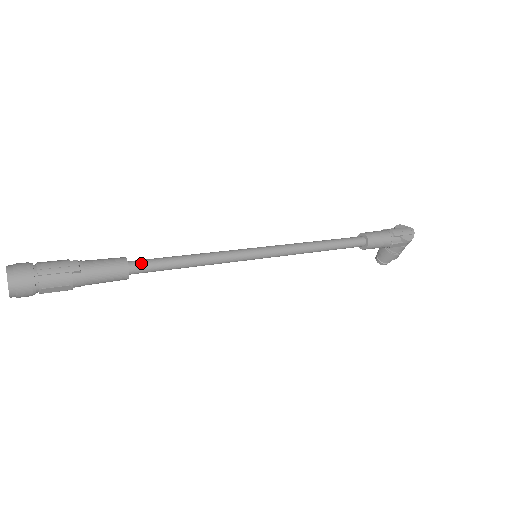
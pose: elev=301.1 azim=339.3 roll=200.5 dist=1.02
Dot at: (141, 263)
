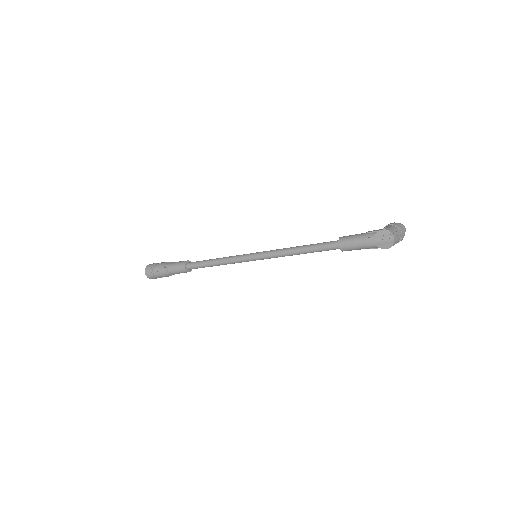
Dot at: (192, 267)
